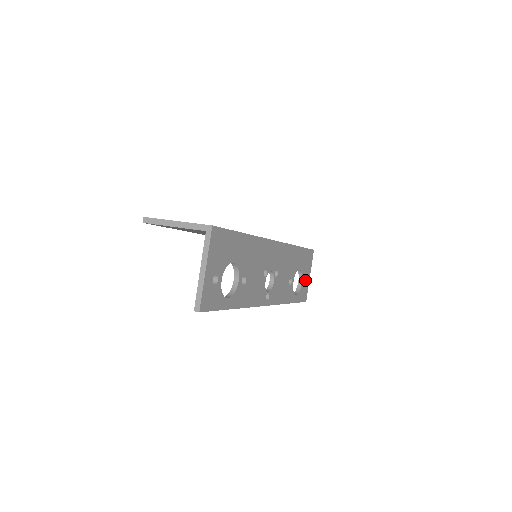
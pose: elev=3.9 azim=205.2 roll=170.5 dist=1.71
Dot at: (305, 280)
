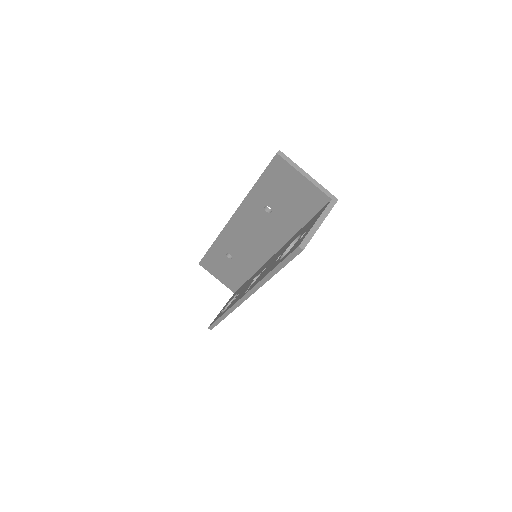
Dot at: occluded
